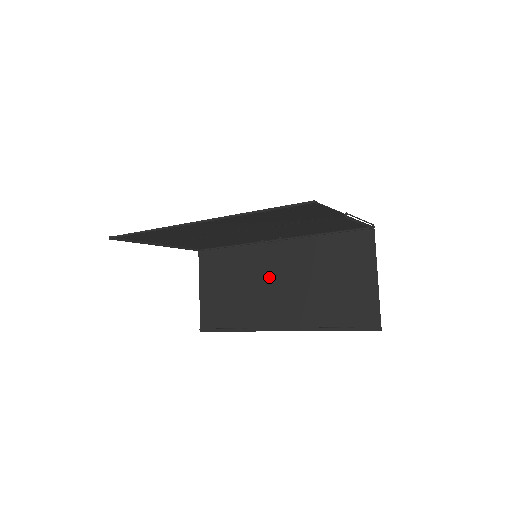
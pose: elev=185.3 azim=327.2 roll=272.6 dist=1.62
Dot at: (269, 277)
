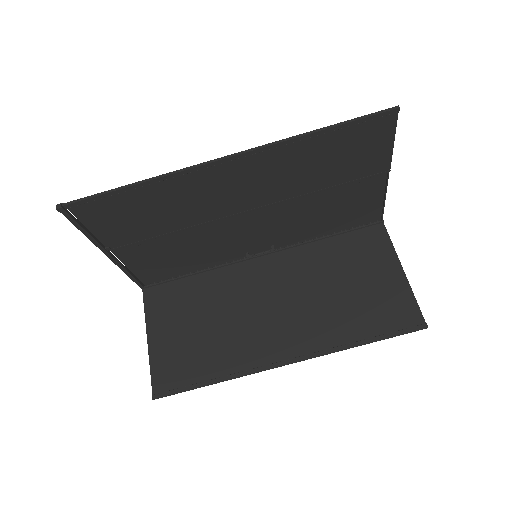
Dot at: (259, 299)
